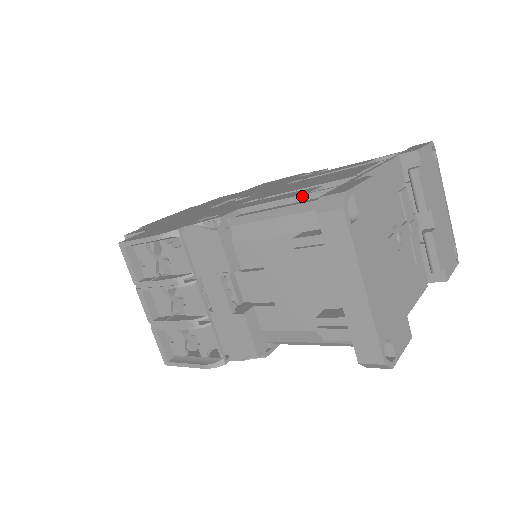
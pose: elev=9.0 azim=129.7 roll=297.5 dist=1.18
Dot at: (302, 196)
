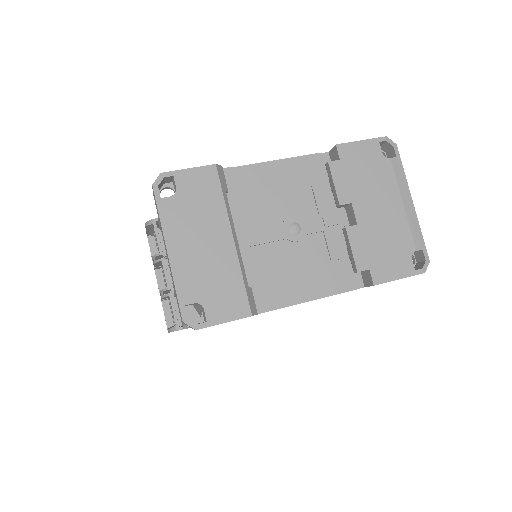
Dot at: occluded
